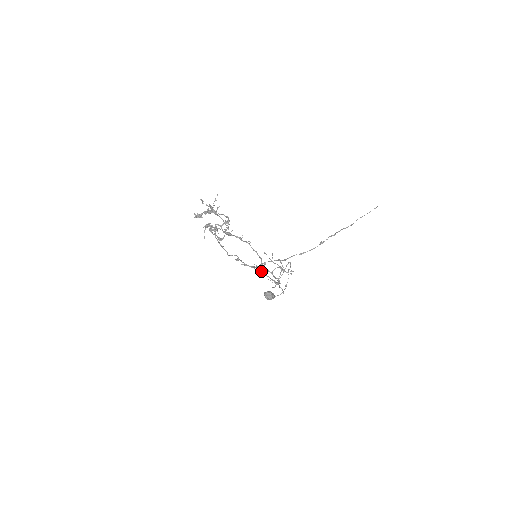
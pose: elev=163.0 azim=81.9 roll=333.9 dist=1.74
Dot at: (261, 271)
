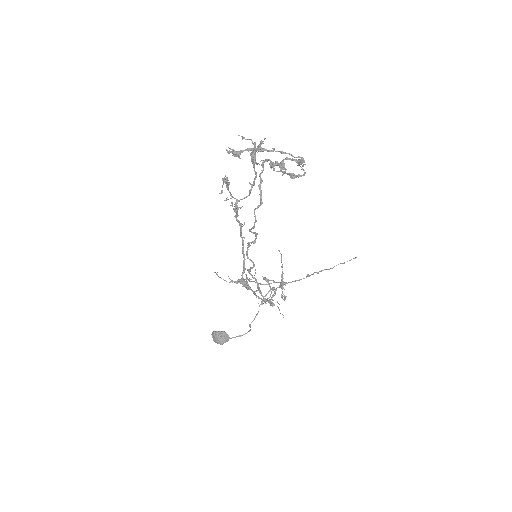
Dot at: occluded
